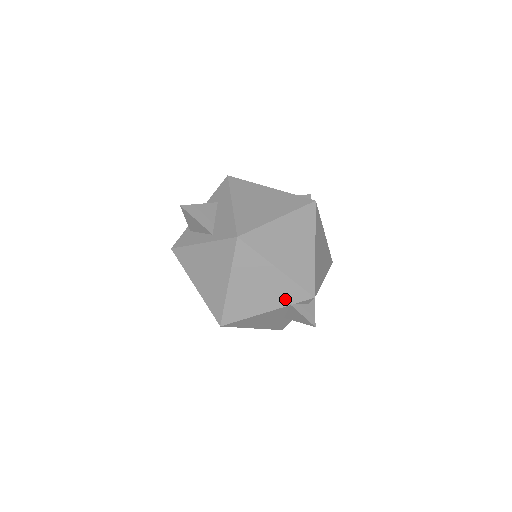
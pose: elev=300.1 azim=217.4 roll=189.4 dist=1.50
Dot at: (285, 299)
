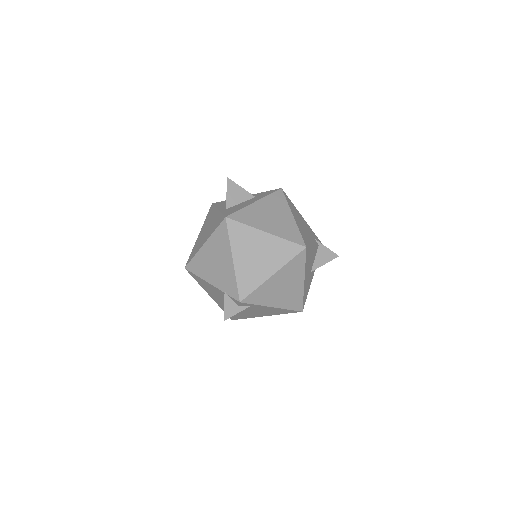
Dot at: (225, 286)
